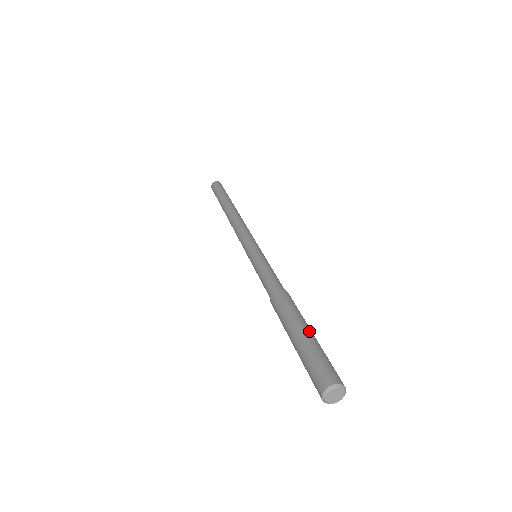
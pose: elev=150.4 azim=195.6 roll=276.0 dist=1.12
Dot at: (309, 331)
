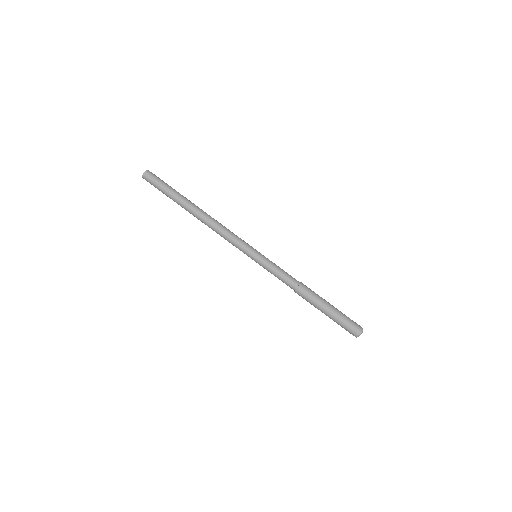
Dot at: (331, 310)
